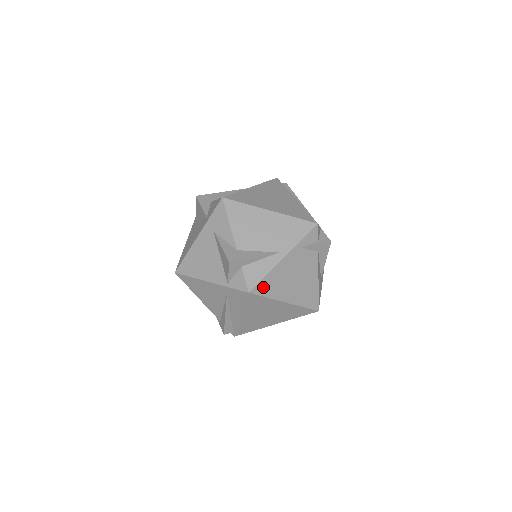
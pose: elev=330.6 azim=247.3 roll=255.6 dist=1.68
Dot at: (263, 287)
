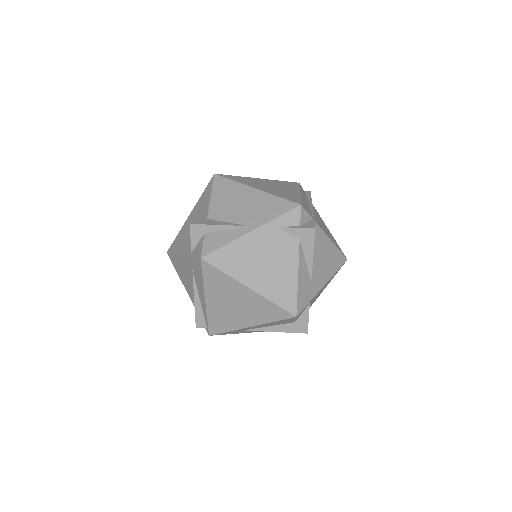
Dot at: (220, 258)
